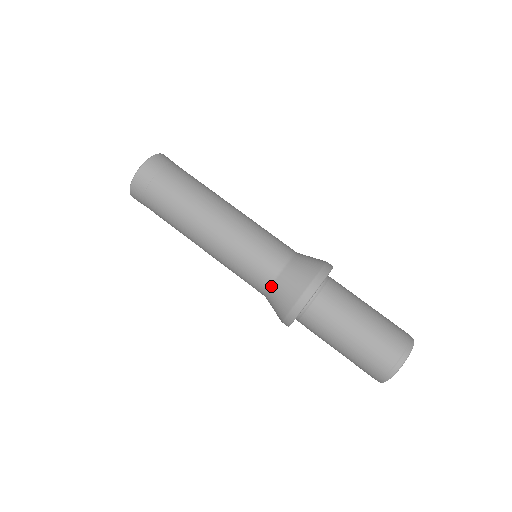
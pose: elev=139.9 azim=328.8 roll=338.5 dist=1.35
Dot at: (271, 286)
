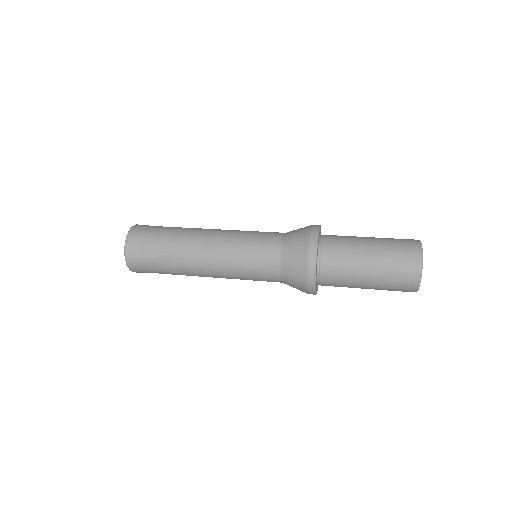
Dot at: (282, 251)
